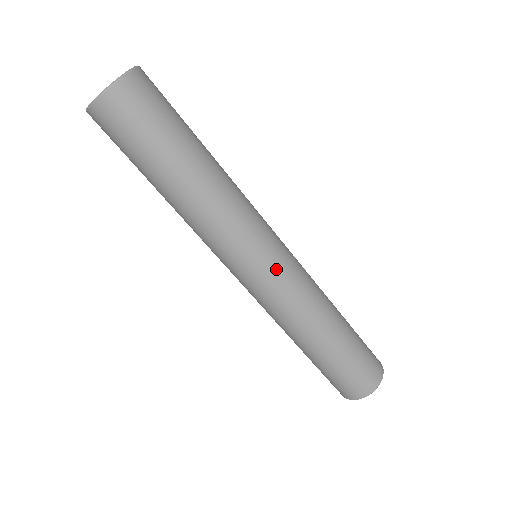
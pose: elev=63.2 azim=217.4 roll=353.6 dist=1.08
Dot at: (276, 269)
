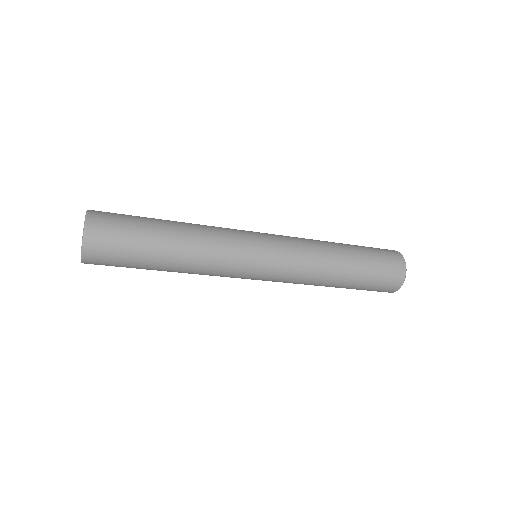
Dot at: (262, 280)
